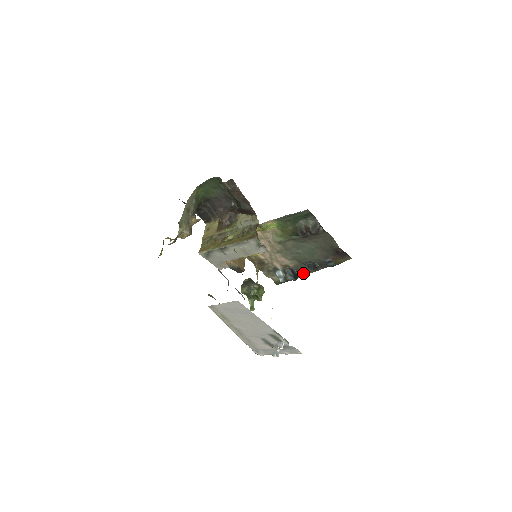
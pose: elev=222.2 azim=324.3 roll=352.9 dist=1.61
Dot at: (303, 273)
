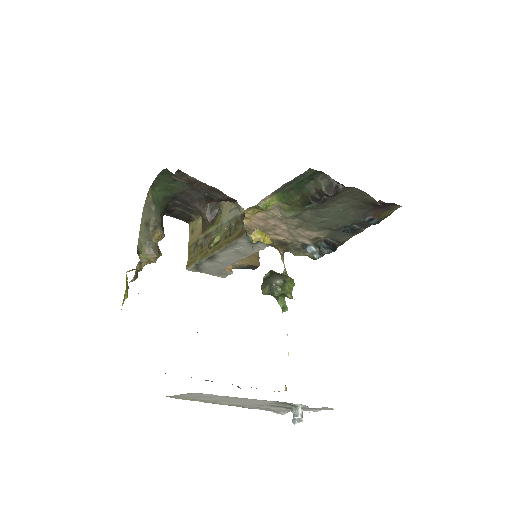
Dot at: (342, 240)
